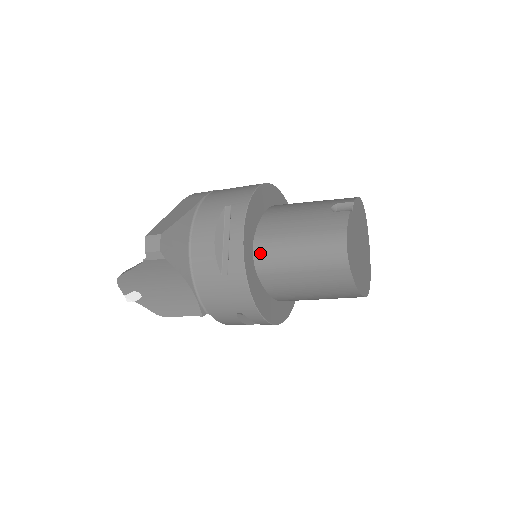
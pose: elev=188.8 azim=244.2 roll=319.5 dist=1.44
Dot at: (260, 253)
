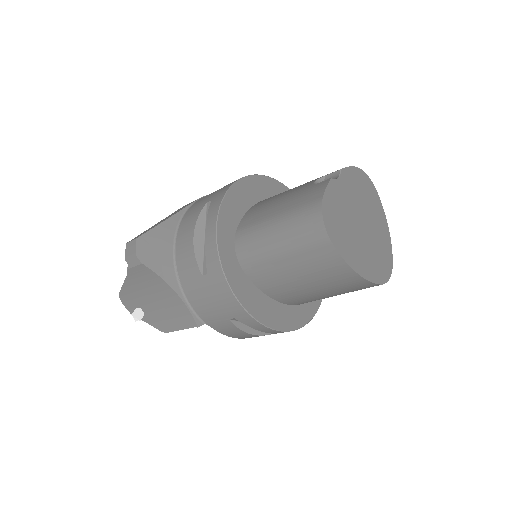
Dot at: (241, 245)
